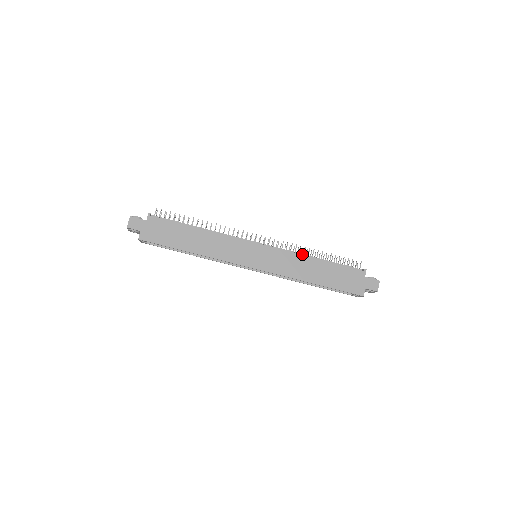
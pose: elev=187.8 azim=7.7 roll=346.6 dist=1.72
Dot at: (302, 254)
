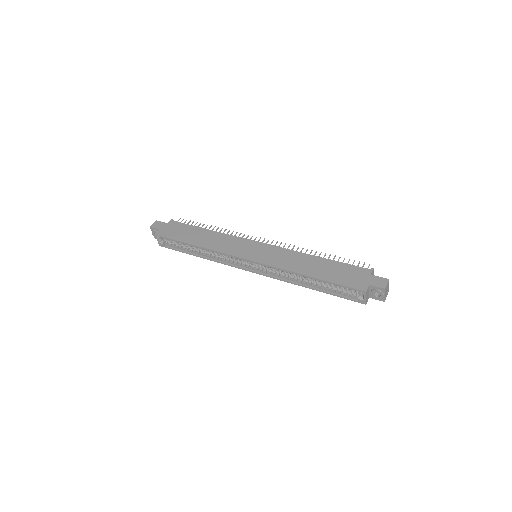
Dot at: occluded
